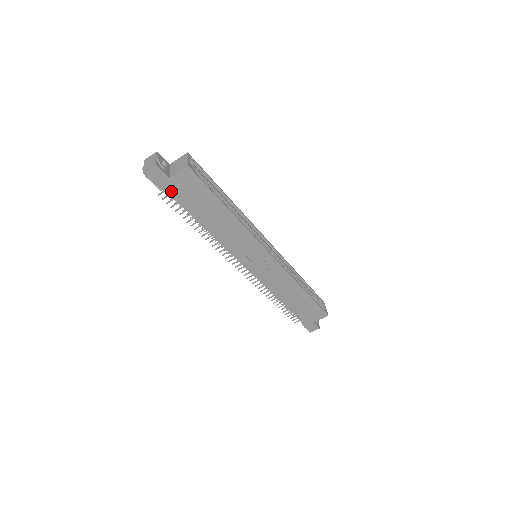
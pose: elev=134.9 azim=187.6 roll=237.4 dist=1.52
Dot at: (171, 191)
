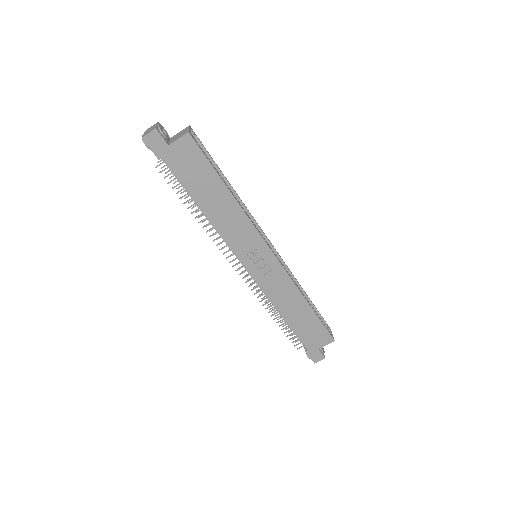
Dot at: (169, 161)
